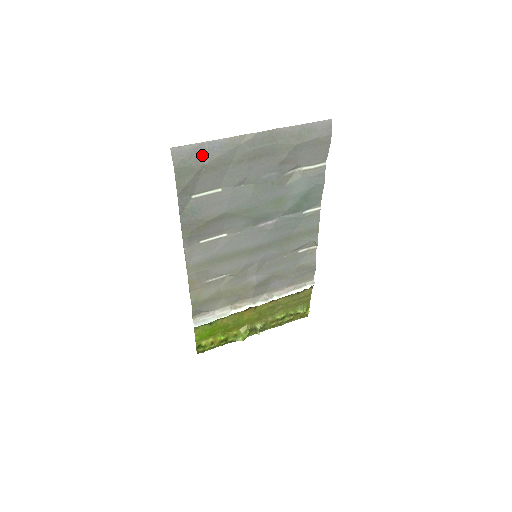
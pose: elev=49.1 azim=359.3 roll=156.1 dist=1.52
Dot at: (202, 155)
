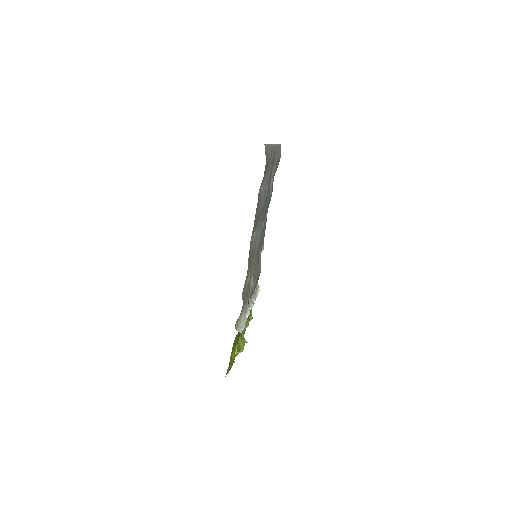
Dot at: (268, 155)
